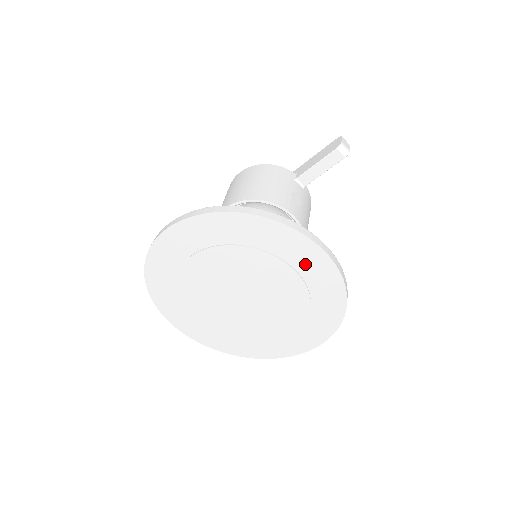
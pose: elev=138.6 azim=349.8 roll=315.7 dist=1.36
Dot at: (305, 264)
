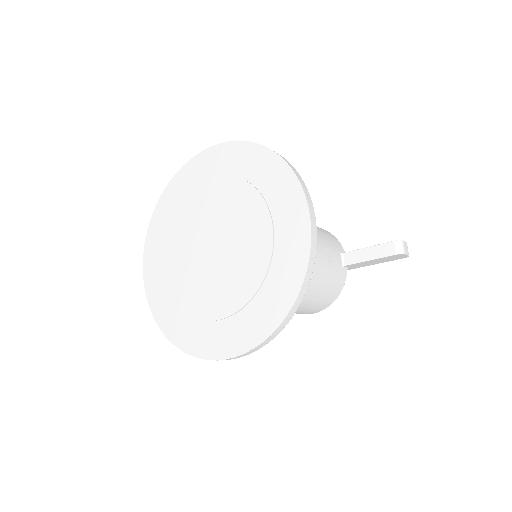
Dot at: (286, 232)
